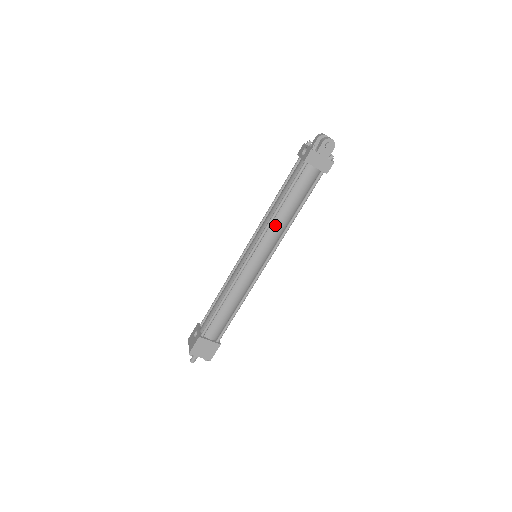
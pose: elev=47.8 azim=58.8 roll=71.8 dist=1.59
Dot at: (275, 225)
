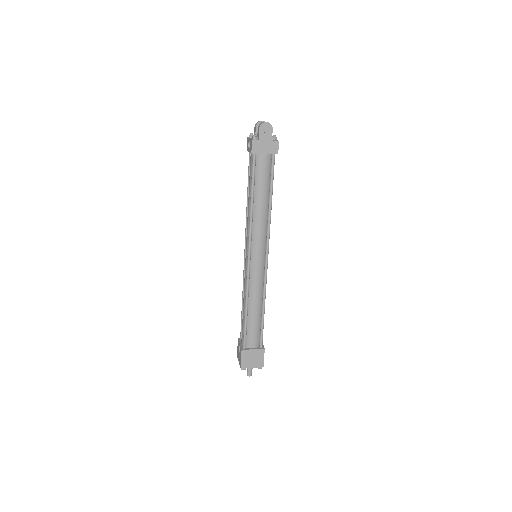
Dot at: (256, 221)
